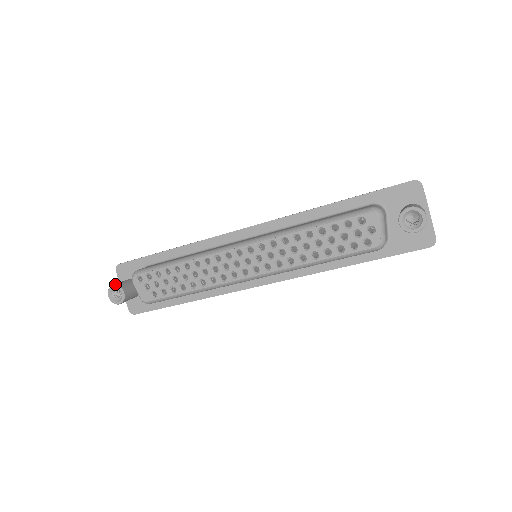
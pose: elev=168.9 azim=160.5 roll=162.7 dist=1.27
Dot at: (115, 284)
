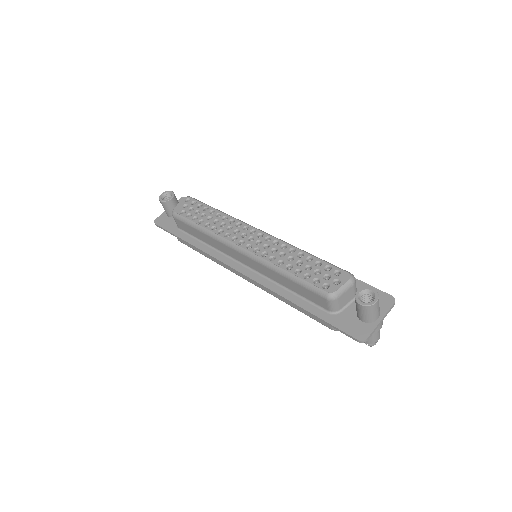
Dot at: occluded
